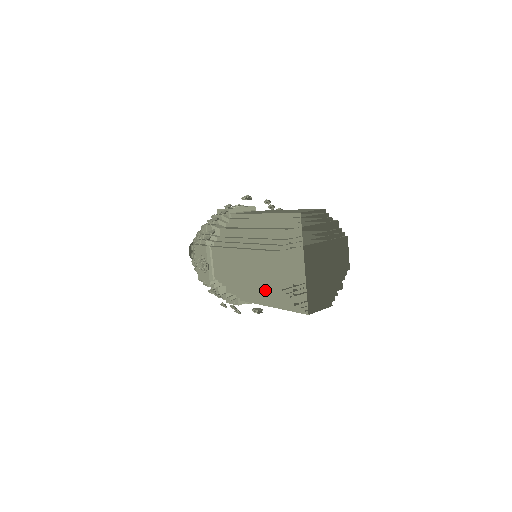
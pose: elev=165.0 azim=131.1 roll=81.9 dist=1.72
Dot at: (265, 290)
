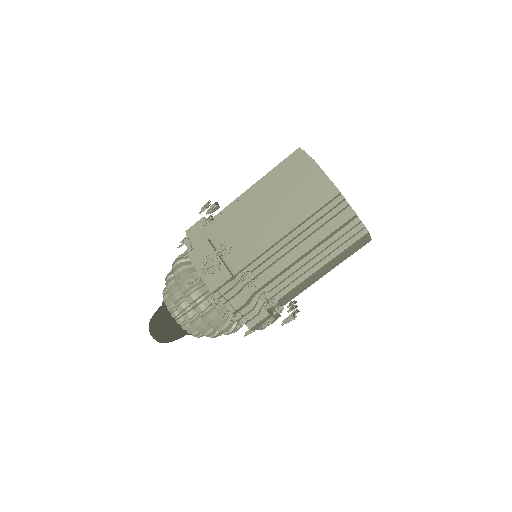
Dot at: (315, 220)
